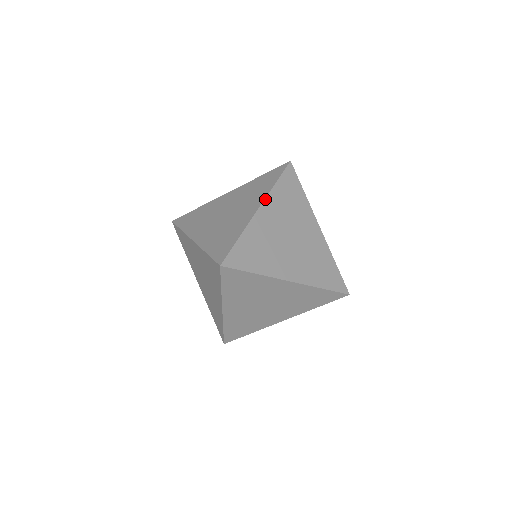
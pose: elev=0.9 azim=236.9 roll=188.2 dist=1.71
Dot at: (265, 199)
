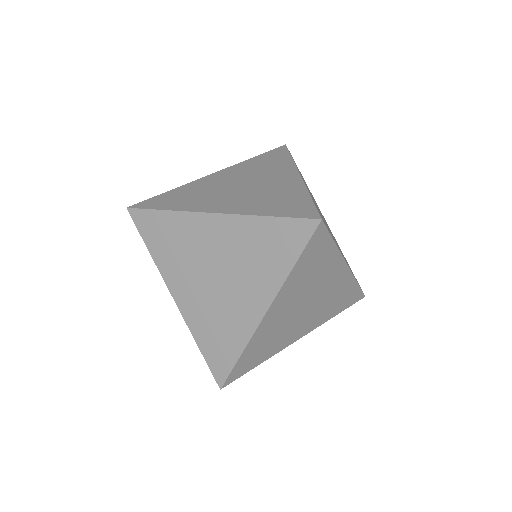
Dot at: (227, 168)
